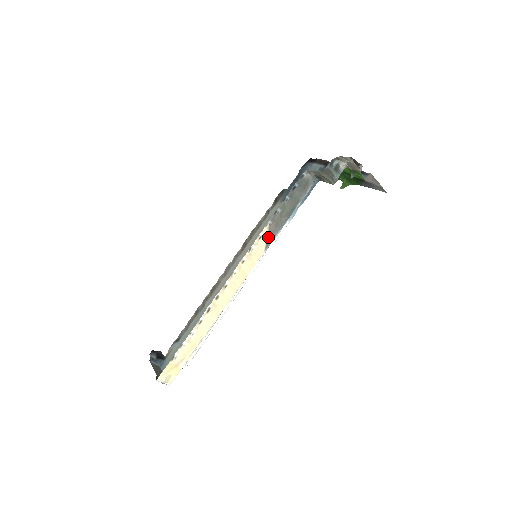
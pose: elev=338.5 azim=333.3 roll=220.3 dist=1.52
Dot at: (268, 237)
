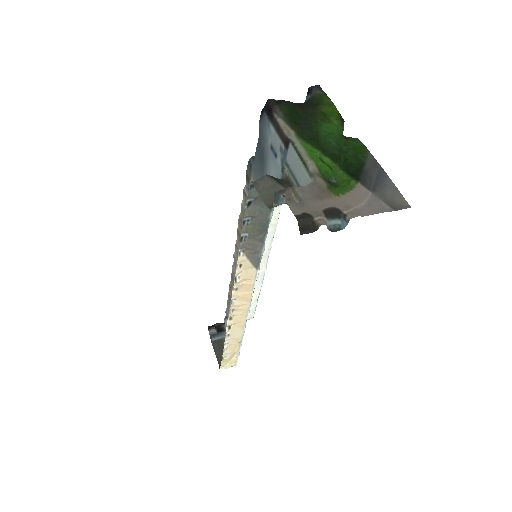
Dot at: (251, 260)
